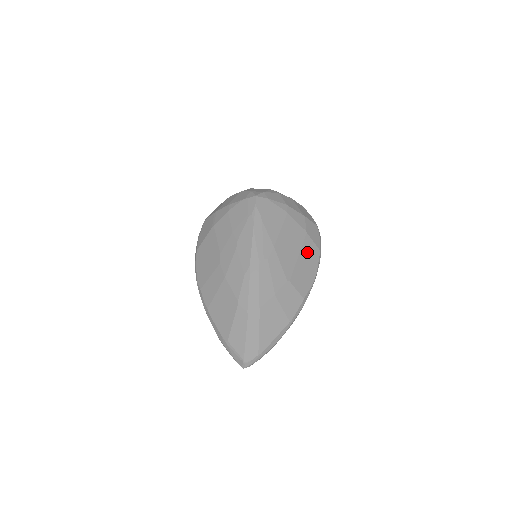
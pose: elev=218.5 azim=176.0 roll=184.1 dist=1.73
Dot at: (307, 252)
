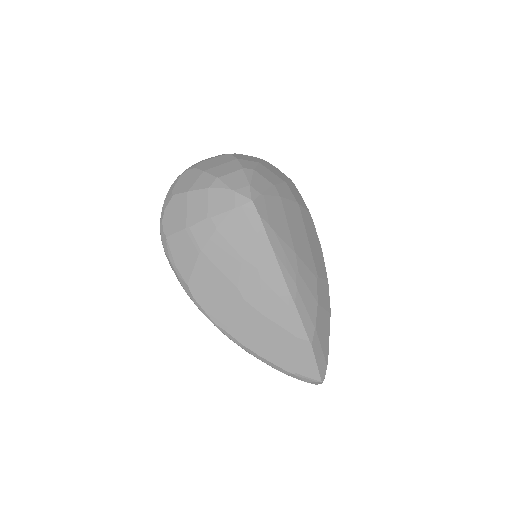
Dot at: (308, 227)
